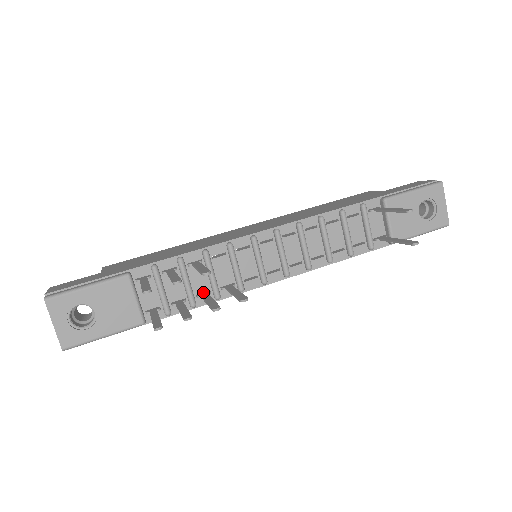
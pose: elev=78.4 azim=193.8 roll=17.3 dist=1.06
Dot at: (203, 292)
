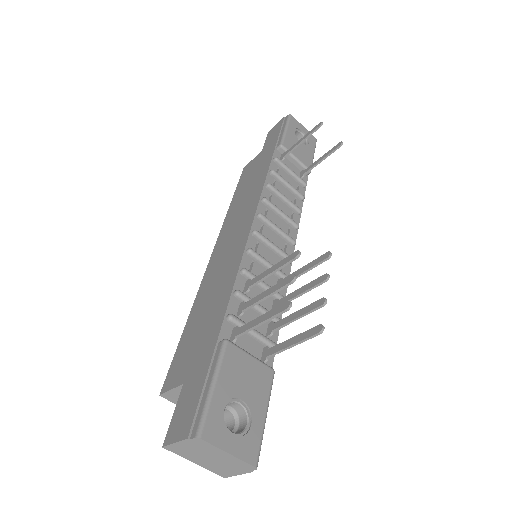
Dot at: (271, 306)
